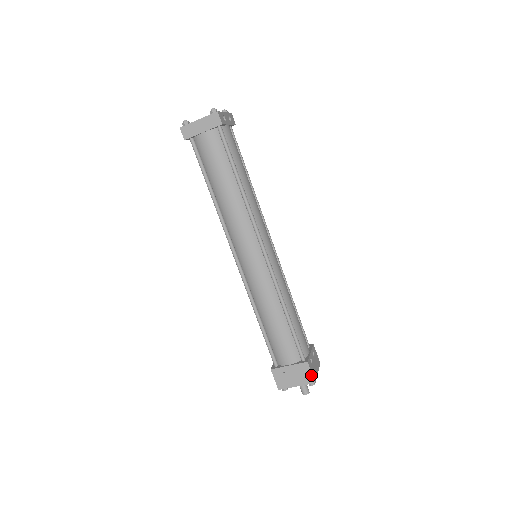
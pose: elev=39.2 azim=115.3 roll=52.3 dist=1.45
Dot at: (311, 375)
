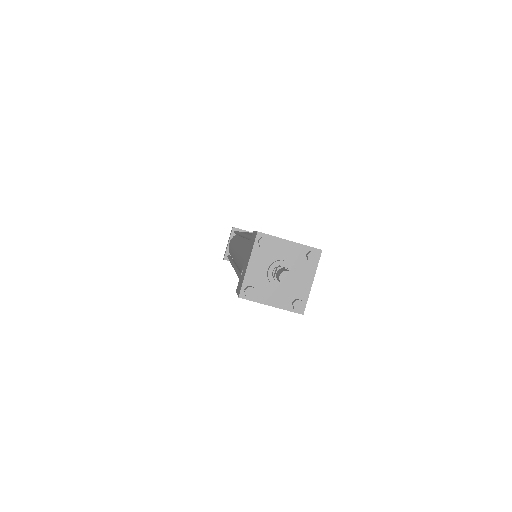
Dot at: (255, 233)
